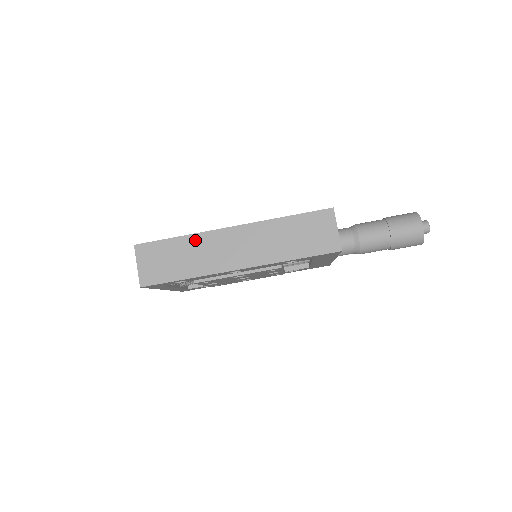
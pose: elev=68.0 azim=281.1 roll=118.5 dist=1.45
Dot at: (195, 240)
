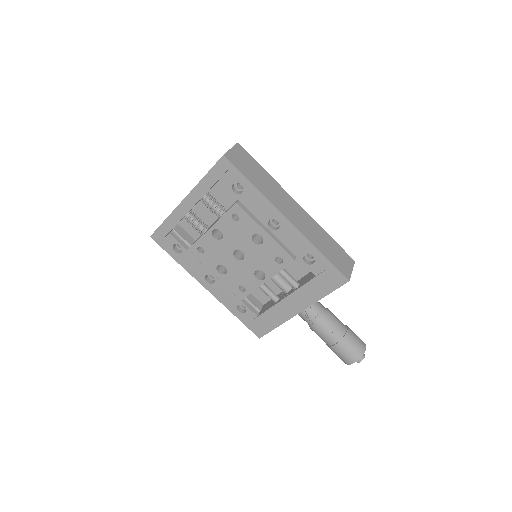
Dot at: (274, 182)
